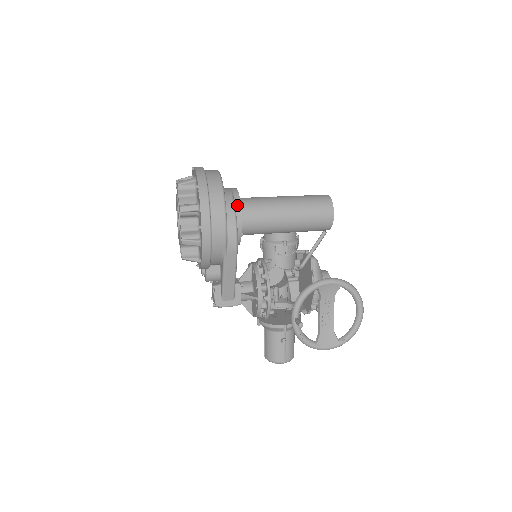
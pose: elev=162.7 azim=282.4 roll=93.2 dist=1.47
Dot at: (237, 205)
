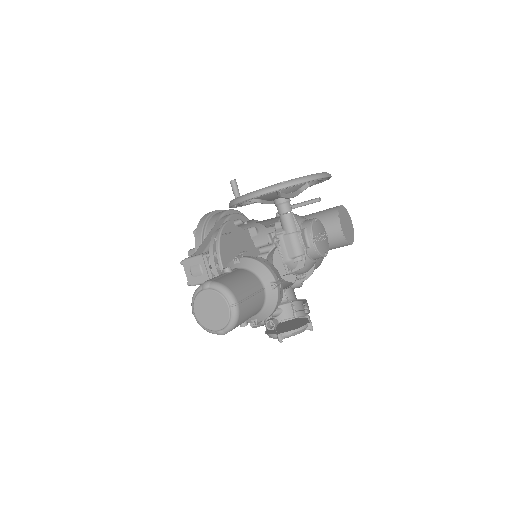
Dot at: occluded
